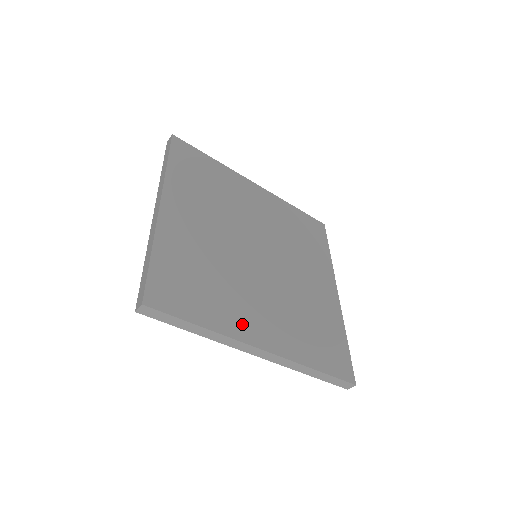
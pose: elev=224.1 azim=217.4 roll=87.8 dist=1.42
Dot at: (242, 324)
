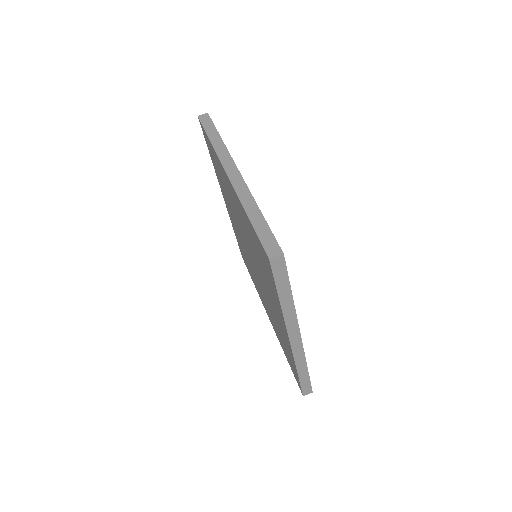
Dot at: occluded
